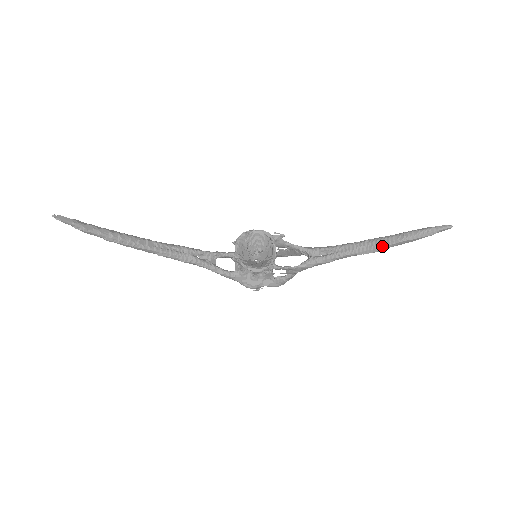
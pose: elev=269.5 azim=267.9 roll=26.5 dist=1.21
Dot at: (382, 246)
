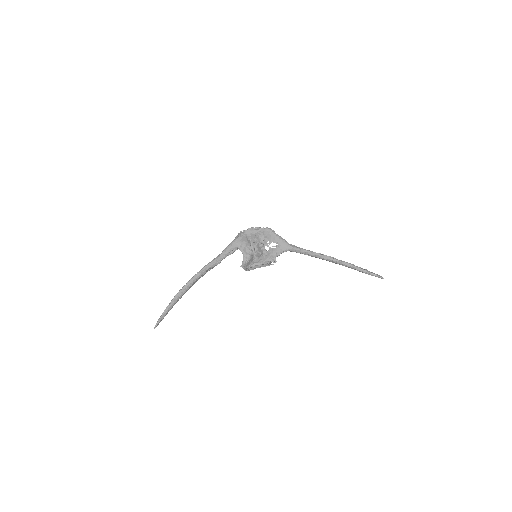
Dot at: occluded
